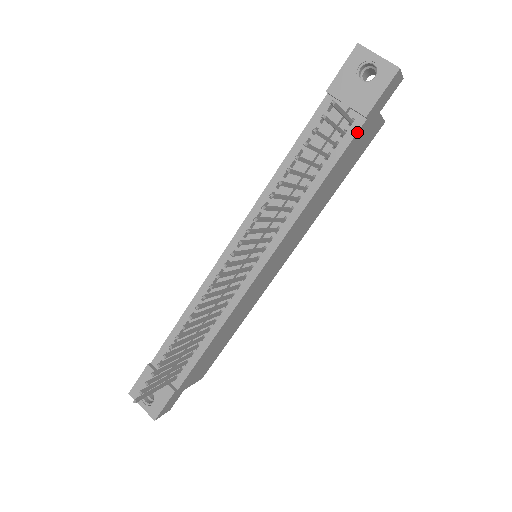
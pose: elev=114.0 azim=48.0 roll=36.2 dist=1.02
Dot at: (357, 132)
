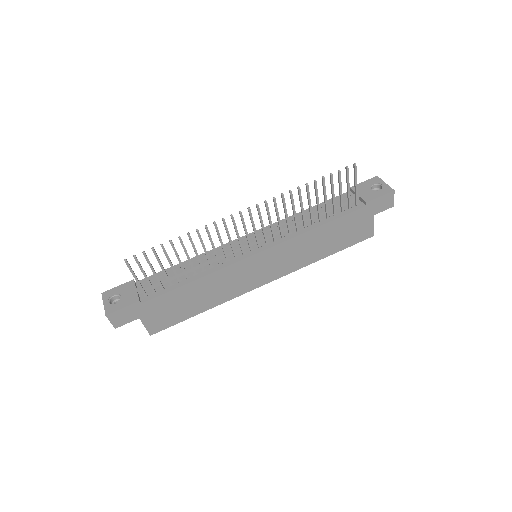
Dot at: (358, 209)
